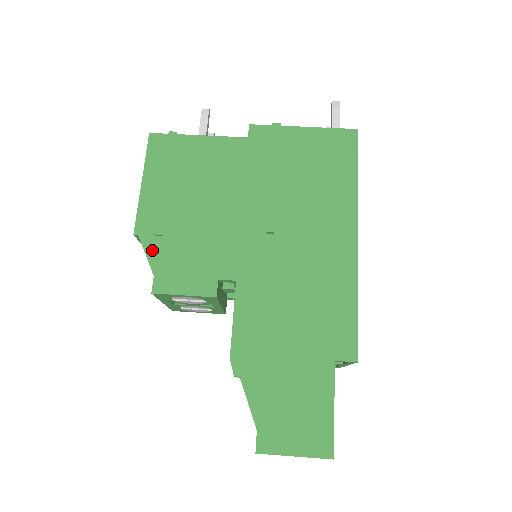
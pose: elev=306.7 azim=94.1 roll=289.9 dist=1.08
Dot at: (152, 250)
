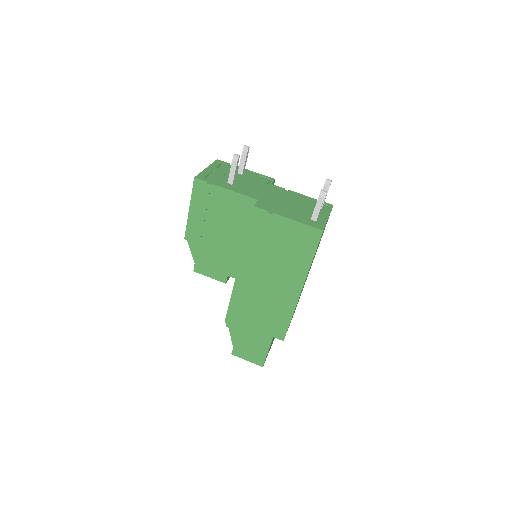
Dot at: (194, 250)
